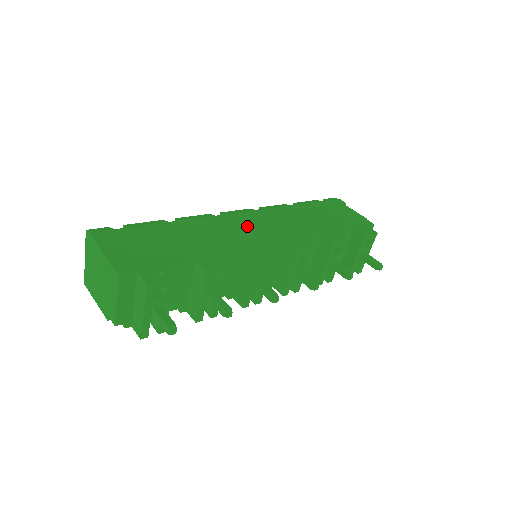
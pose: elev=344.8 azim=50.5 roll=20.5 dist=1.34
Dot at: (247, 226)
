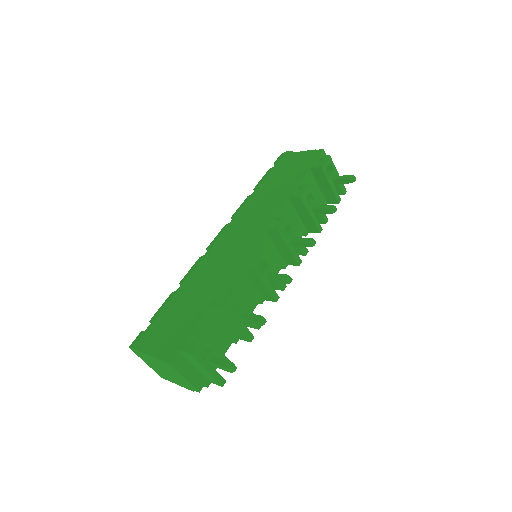
Dot at: (230, 243)
